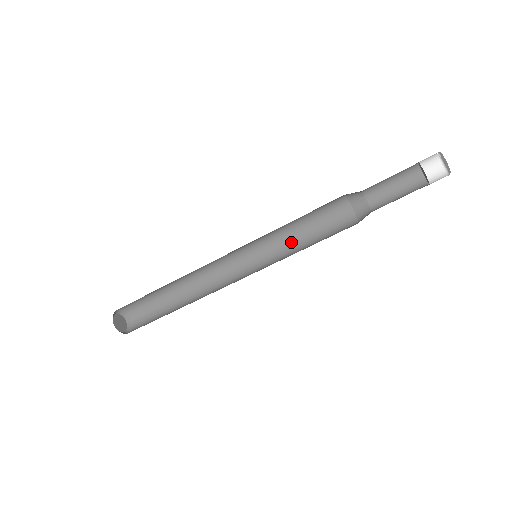
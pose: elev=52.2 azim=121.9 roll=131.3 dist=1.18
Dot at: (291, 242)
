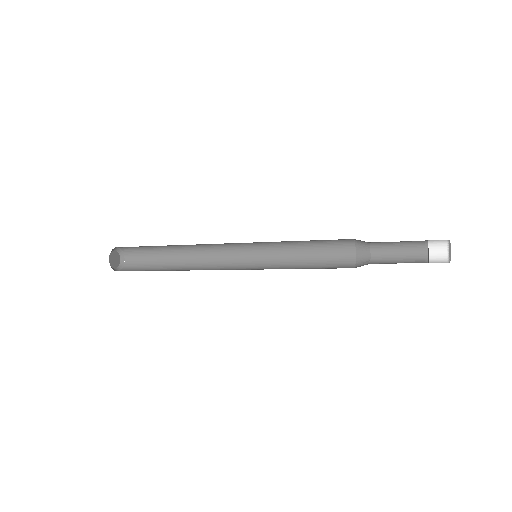
Dot at: (287, 242)
